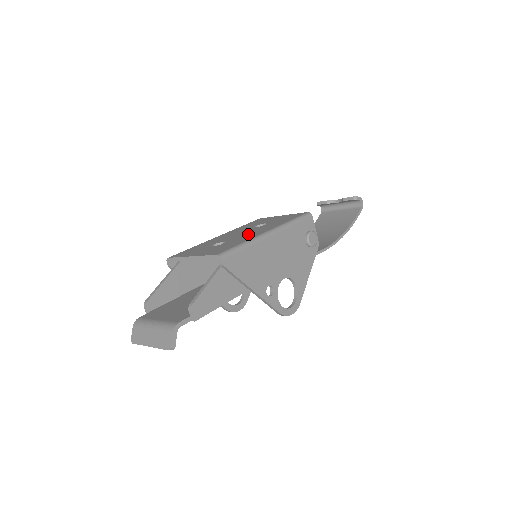
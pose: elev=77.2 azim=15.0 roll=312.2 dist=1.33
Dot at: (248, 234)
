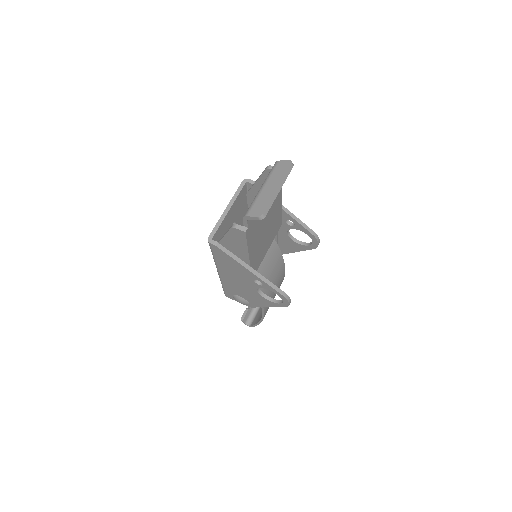
Dot at: occluded
